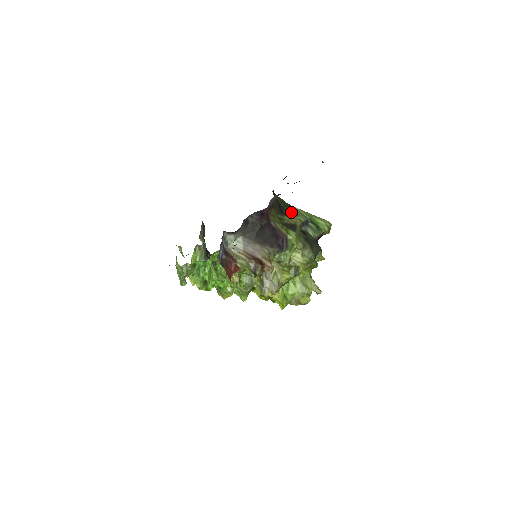
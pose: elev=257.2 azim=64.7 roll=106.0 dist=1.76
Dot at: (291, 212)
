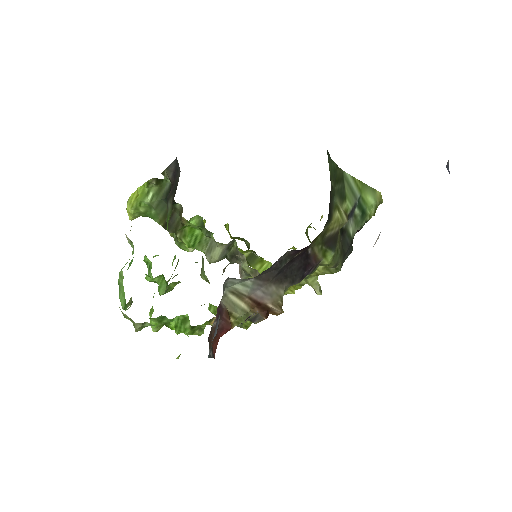
Dot at: (340, 195)
